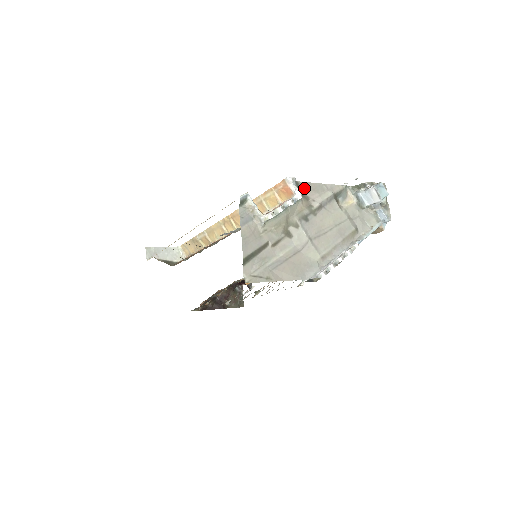
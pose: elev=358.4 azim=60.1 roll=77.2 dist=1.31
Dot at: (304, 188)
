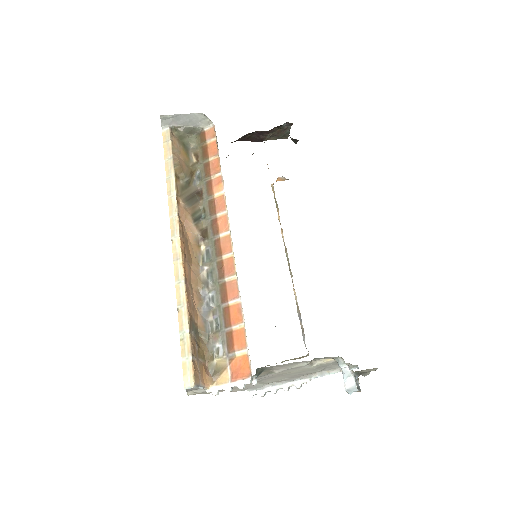
Dot at: (269, 367)
